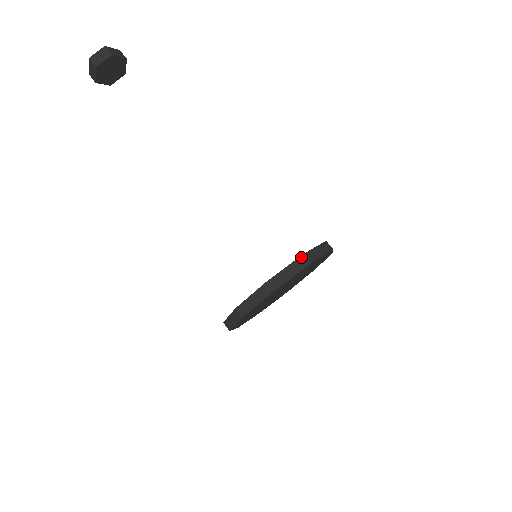
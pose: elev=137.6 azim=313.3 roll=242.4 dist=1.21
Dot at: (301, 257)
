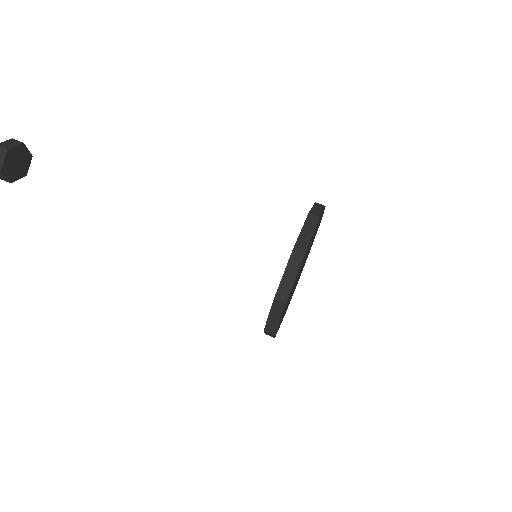
Dot at: (315, 203)
